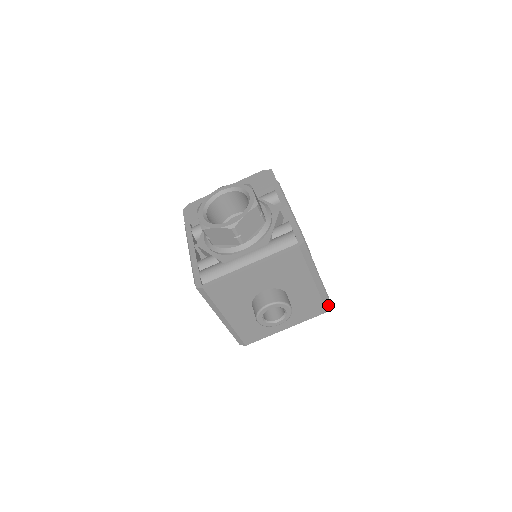
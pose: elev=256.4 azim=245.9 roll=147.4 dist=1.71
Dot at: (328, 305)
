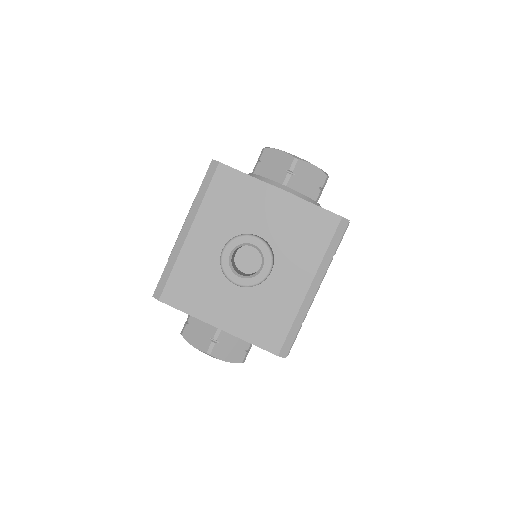
Dot at: (287, 348)
